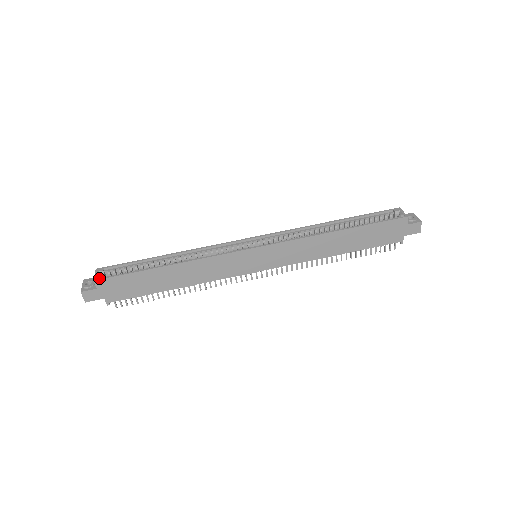
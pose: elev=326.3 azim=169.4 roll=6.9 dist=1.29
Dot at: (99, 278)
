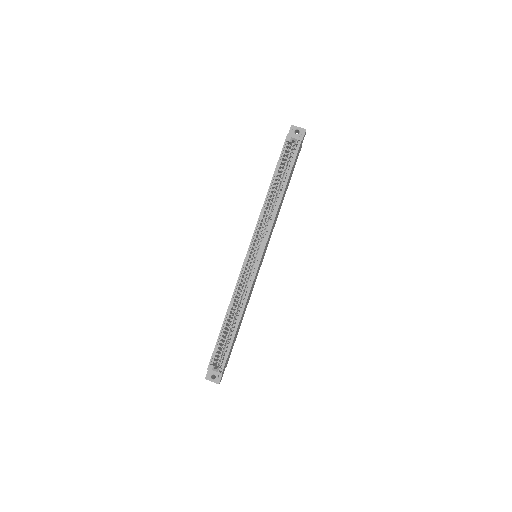
Dot at: (221, 371)
